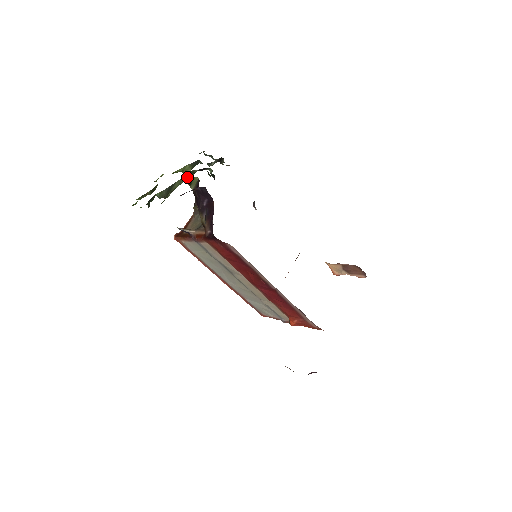
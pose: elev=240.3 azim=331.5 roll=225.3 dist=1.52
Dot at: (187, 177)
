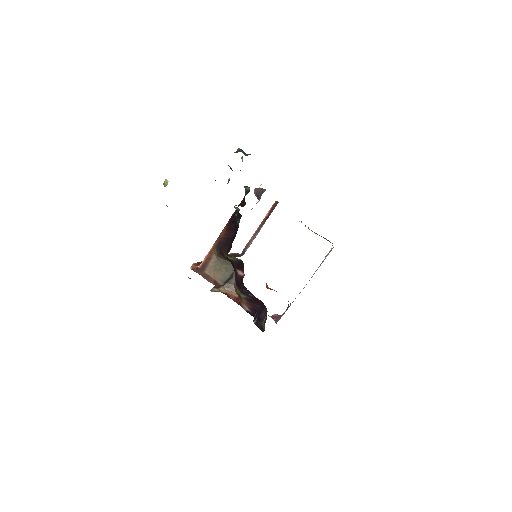
Dot at: occluded
